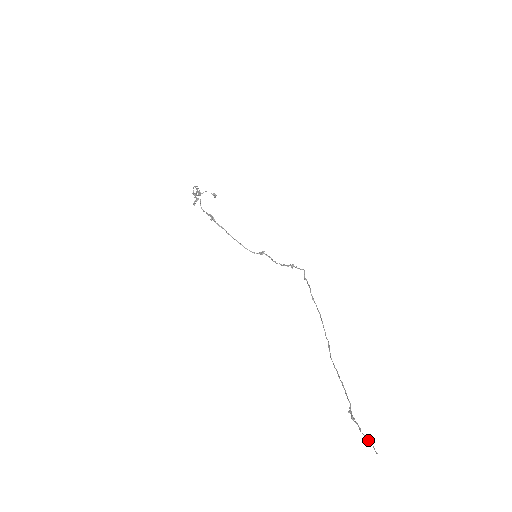
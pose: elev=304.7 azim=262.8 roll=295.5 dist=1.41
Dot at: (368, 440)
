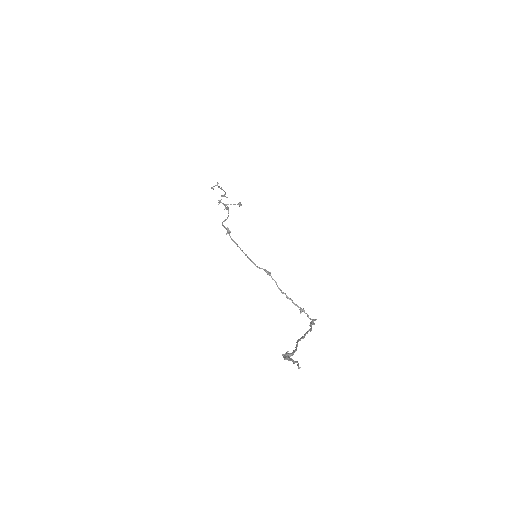
Dot at: occluded
